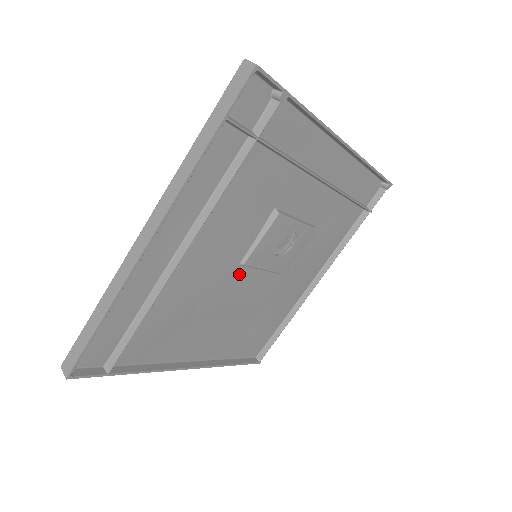
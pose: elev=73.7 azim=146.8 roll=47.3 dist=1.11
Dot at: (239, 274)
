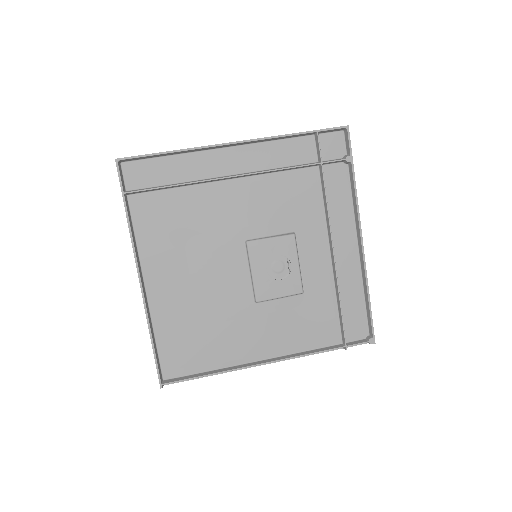
Dot at: (238, 250)
